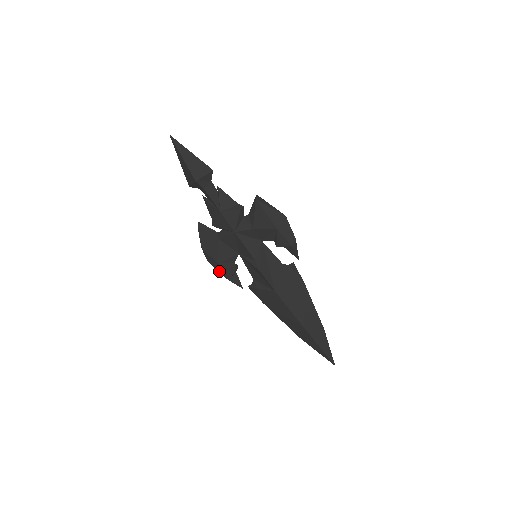
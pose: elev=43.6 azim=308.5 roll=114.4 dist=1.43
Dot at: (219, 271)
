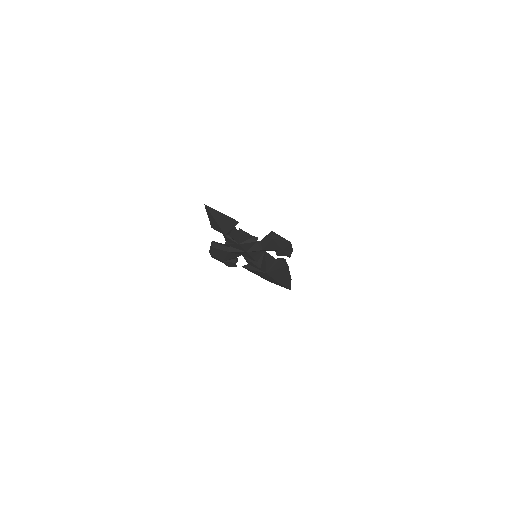
Dot at: (220, 261)
